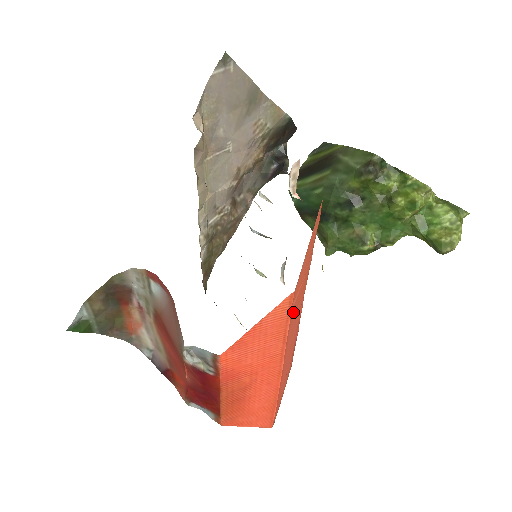
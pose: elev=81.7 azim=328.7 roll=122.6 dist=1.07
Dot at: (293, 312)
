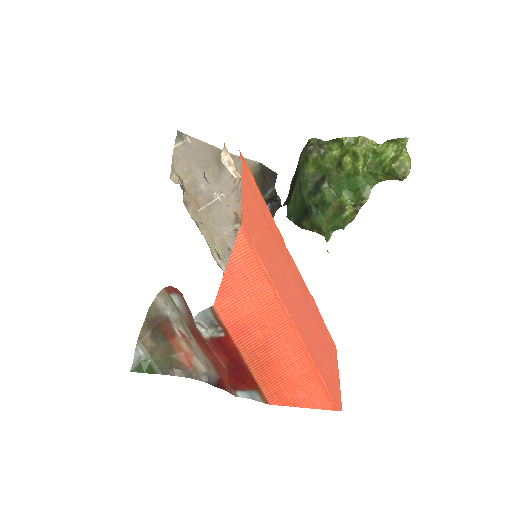
Dot at: (263, 252)
